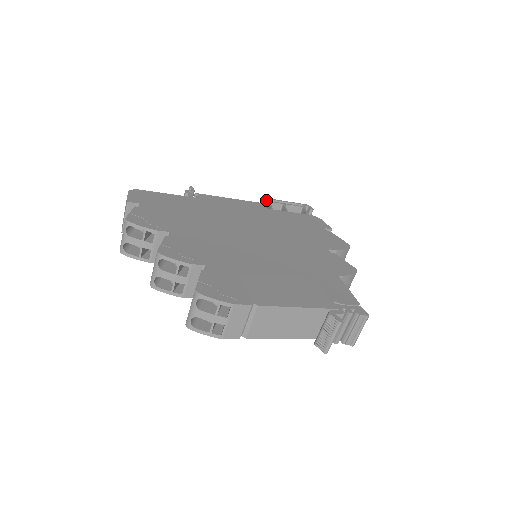
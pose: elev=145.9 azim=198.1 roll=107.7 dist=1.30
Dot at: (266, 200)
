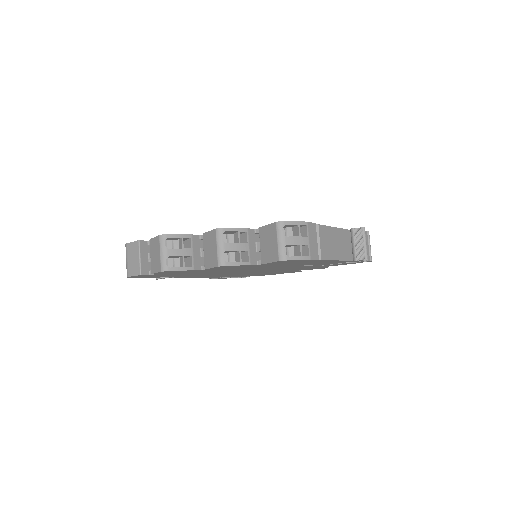
Dot at: occluded
